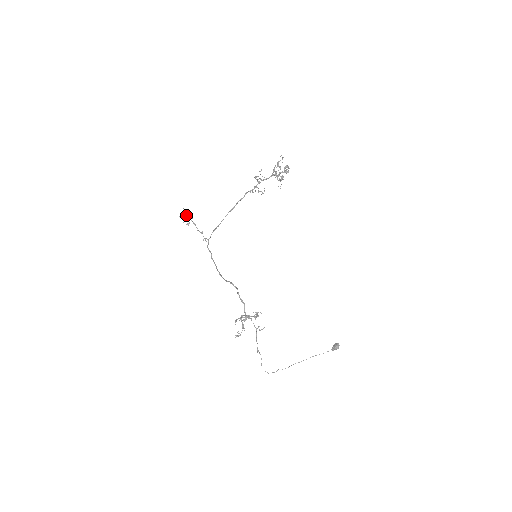
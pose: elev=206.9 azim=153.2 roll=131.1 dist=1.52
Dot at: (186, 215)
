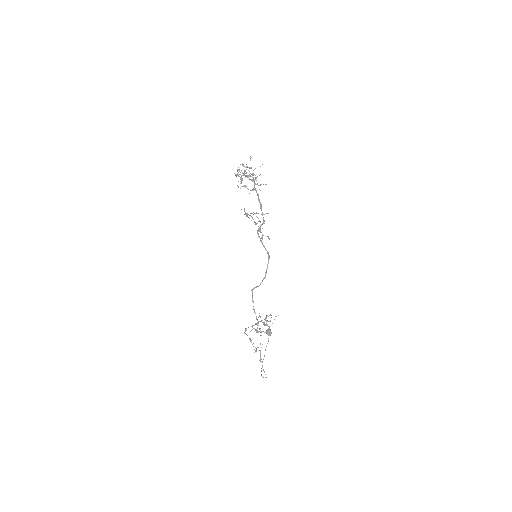
Dot at: (252, 213)
